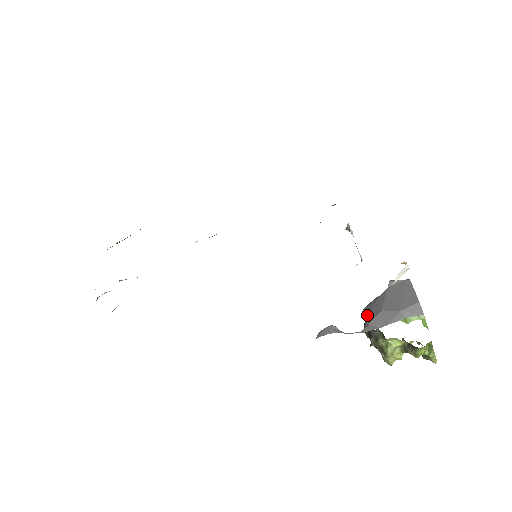
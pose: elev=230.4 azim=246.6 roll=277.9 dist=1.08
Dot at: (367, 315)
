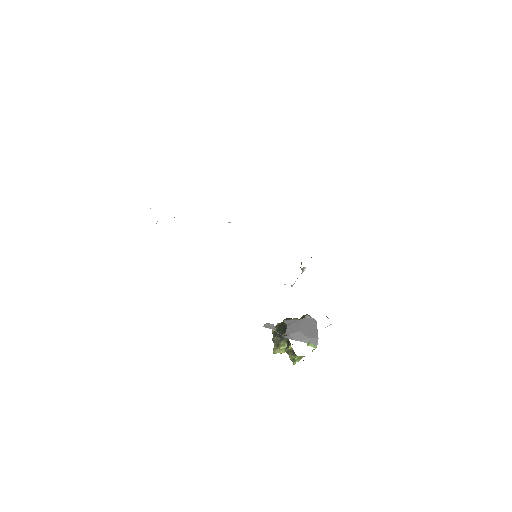
Dot at: (289, 327)
